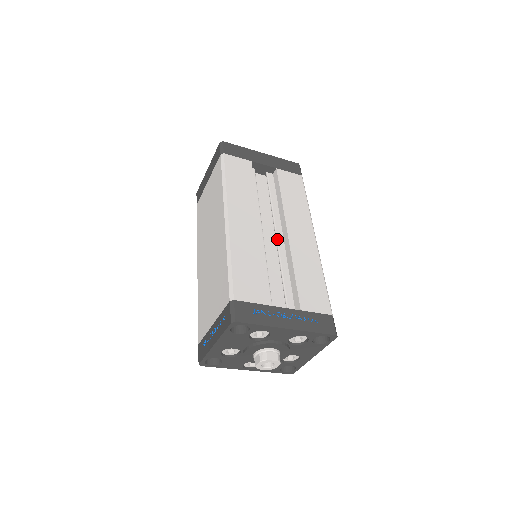
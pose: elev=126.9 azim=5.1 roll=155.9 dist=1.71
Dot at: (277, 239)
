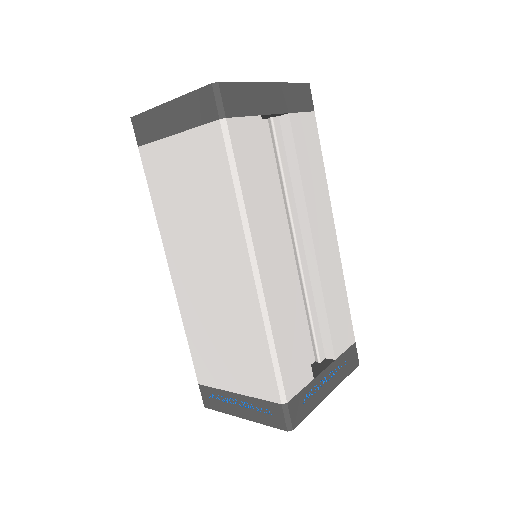
Dot at: (299, 255)
